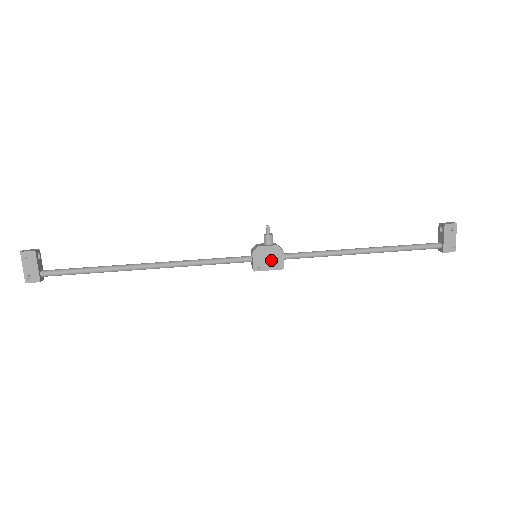
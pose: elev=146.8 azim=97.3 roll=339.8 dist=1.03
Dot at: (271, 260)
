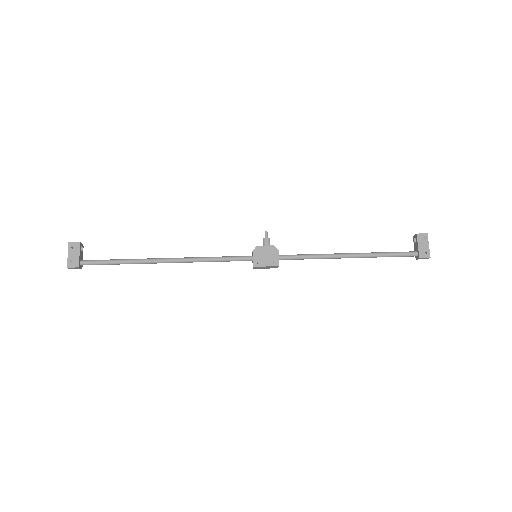
Dot at: (268, 257)
